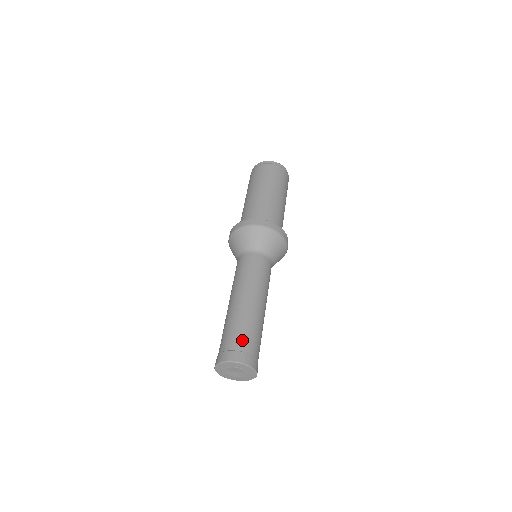
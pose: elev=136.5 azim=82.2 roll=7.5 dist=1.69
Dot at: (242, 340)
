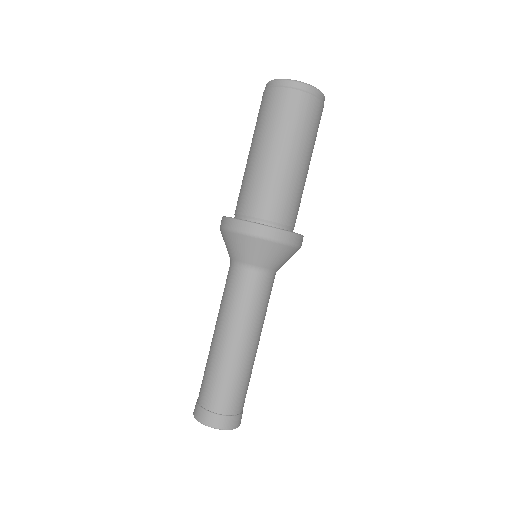
Dot at: (225, 401)
